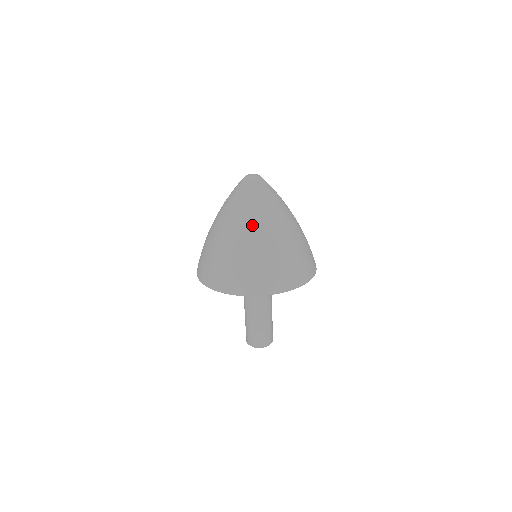
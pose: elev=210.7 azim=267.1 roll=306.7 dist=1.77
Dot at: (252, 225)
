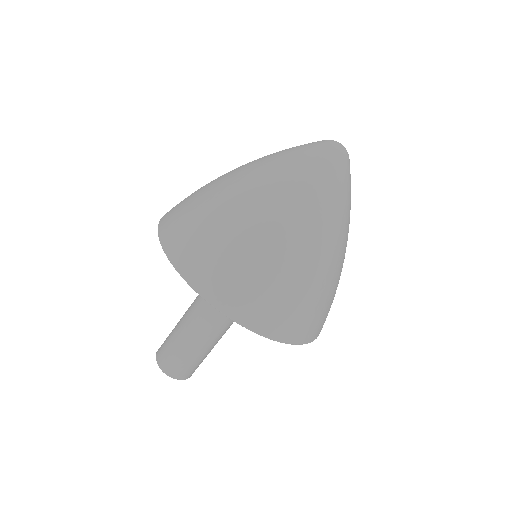
Dot at: (318, 226)
